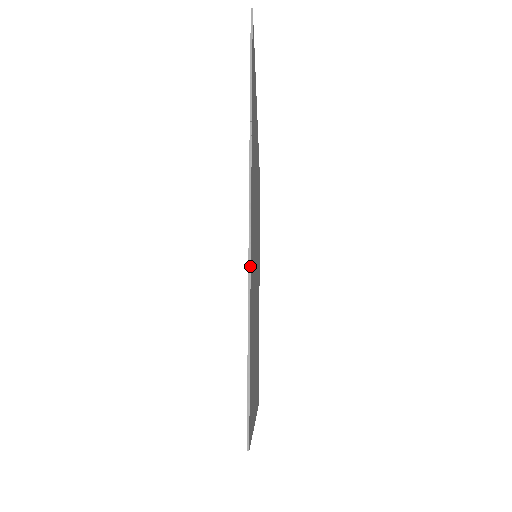
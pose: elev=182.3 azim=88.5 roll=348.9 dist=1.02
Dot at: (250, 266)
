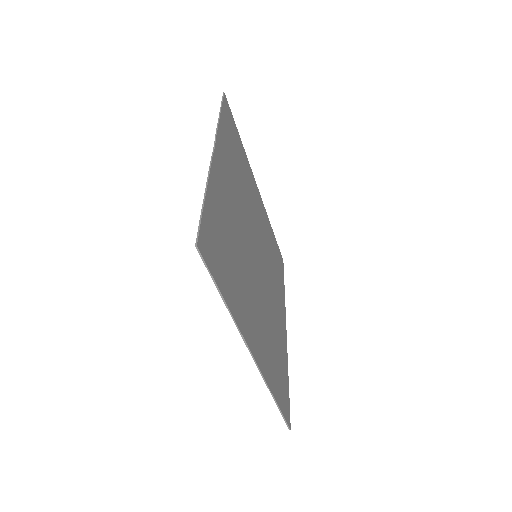
Dot at: (210, 171)
